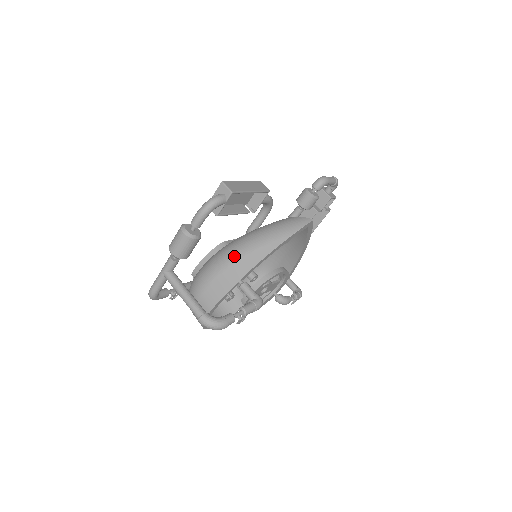
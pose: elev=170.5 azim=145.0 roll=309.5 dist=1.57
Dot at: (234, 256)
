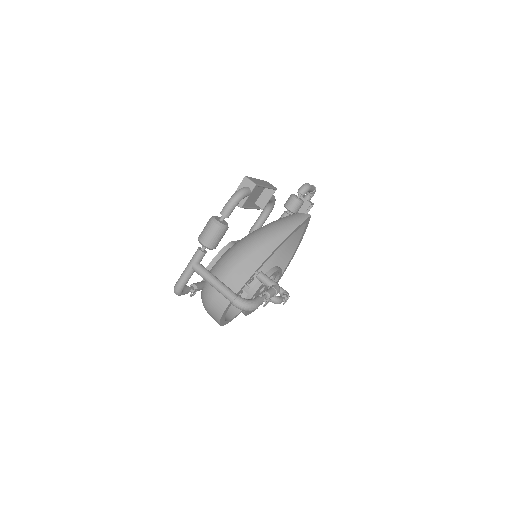
Dot at: (248, 250)
